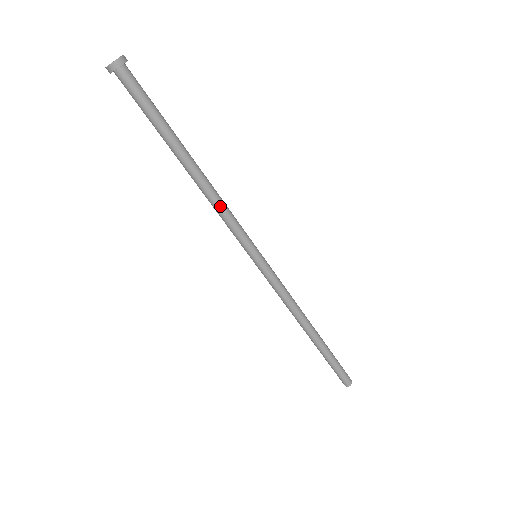
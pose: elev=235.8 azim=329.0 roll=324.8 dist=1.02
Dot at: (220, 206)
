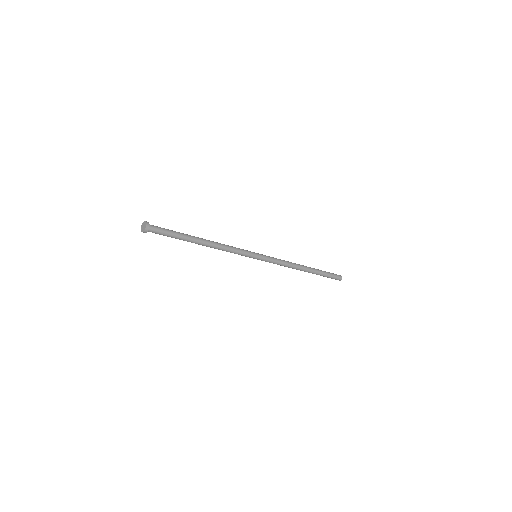
Dot at: occluded
